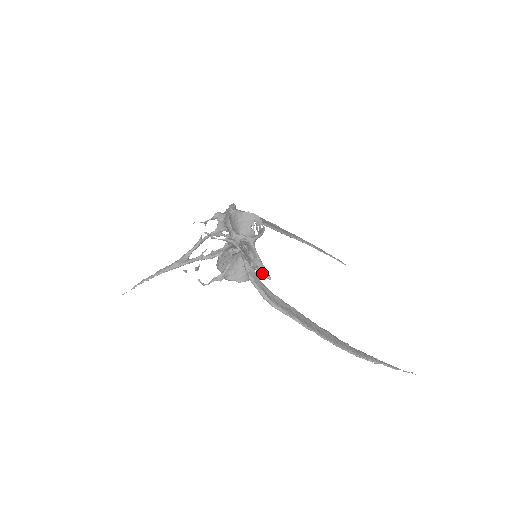
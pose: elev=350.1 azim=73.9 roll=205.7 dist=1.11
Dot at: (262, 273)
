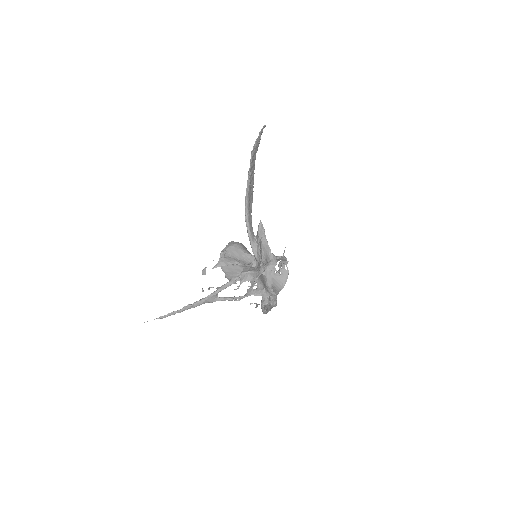
Dot at: (274, 306)
